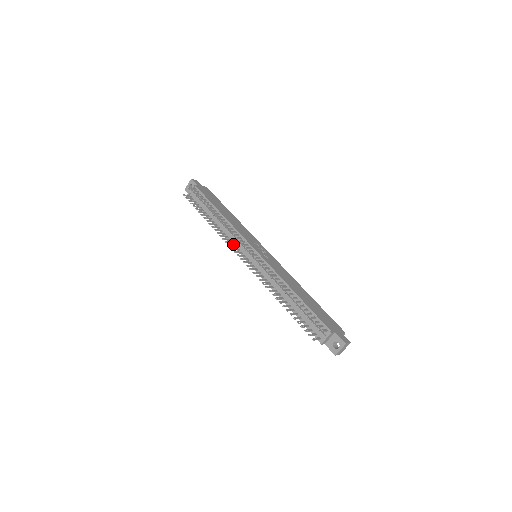
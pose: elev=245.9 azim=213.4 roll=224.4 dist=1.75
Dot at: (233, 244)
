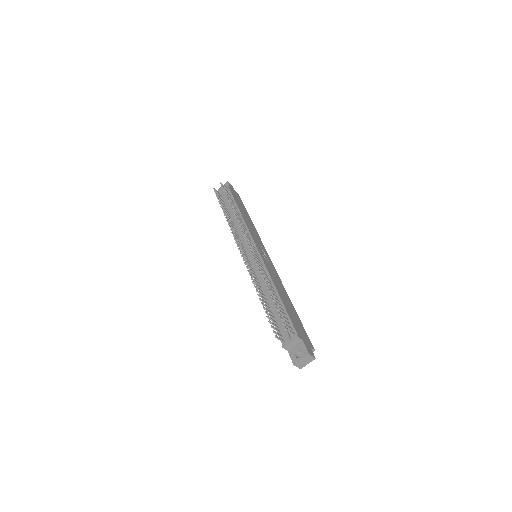
Dot at: (239, 239)
